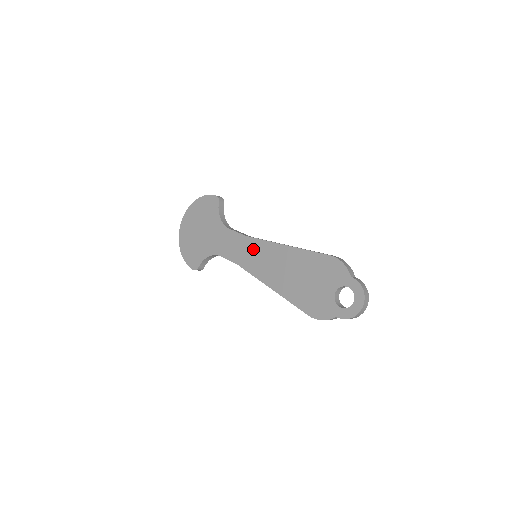
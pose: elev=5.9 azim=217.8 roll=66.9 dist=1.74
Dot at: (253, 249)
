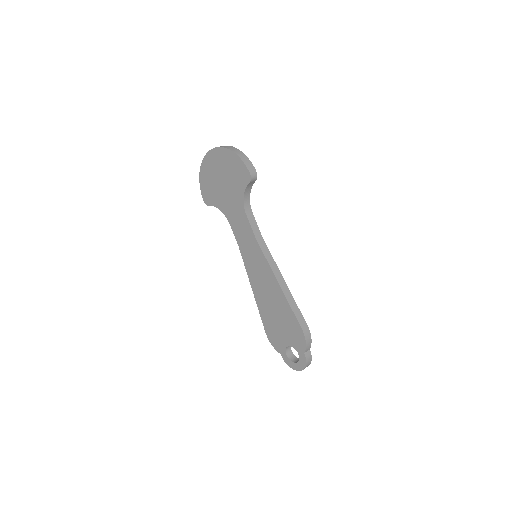
Dot at: (255, 254)
